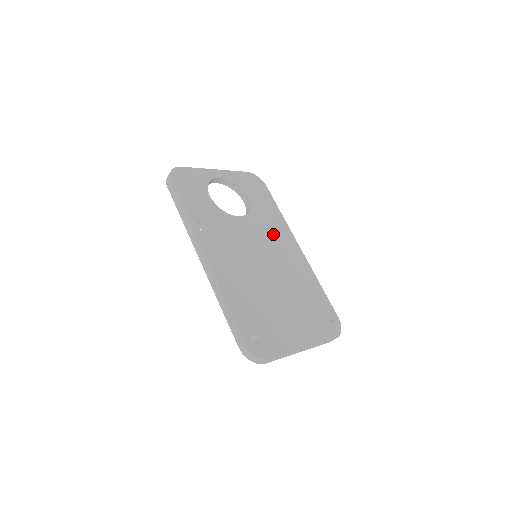
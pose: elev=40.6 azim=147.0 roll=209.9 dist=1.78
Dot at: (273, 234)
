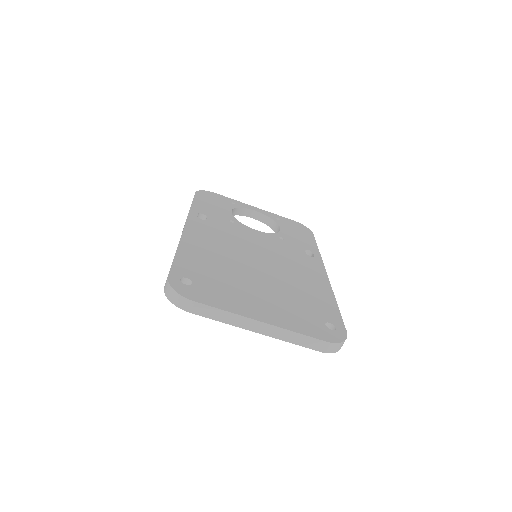
Dot at: (293, 253)
